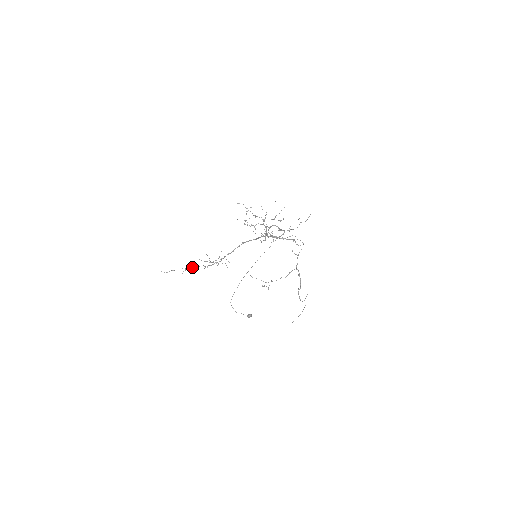
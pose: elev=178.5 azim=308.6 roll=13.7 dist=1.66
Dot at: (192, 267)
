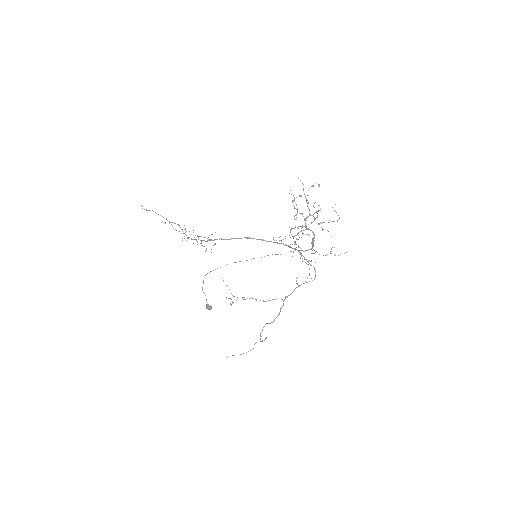
Dot at: occluded
